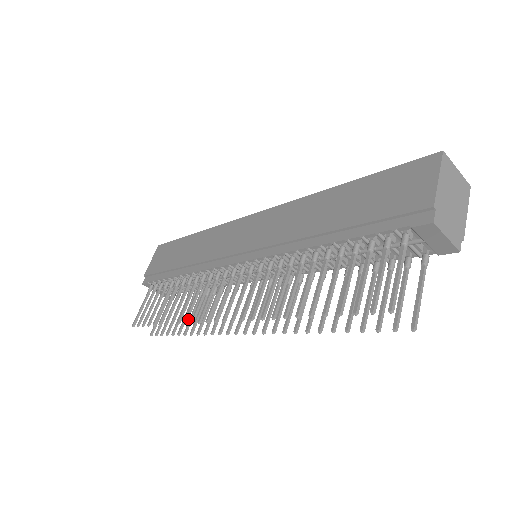
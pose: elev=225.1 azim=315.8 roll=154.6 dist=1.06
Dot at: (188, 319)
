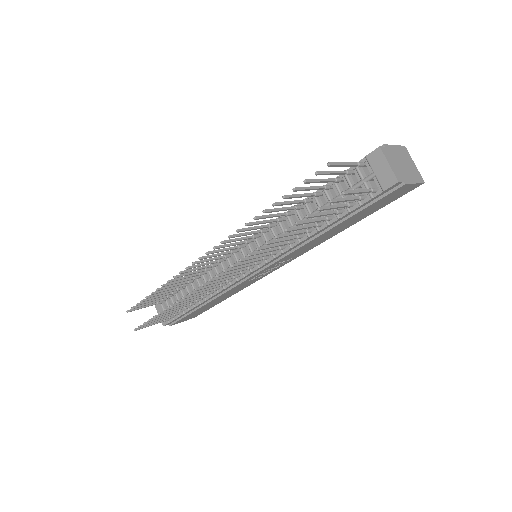
Dot at: (178, 277)
